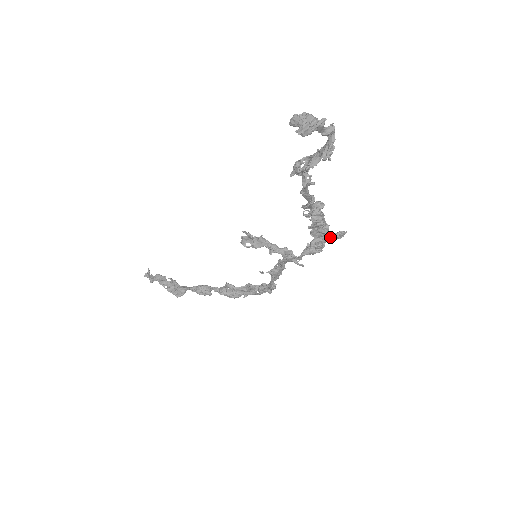
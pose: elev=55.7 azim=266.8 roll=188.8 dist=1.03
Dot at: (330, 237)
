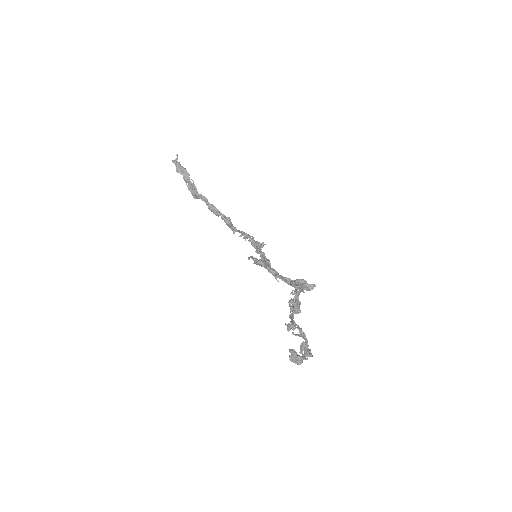
Dot at: occluded
